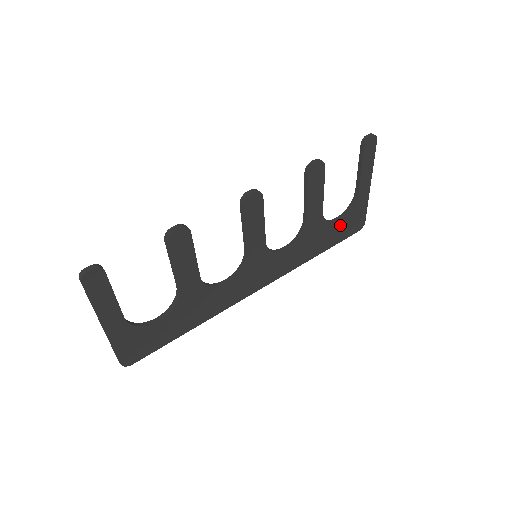
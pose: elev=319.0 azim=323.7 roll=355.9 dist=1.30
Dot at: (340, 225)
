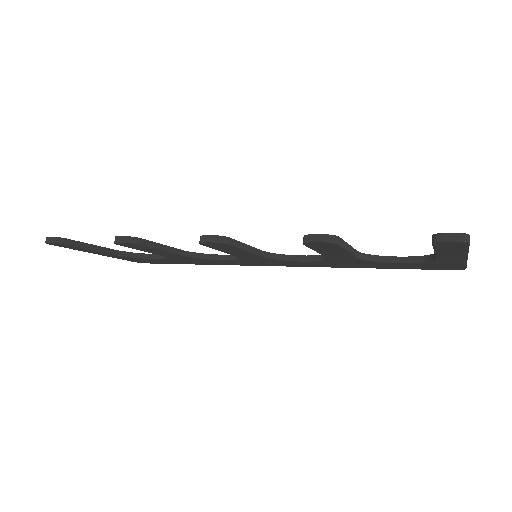
Dot at: (404, 264)
